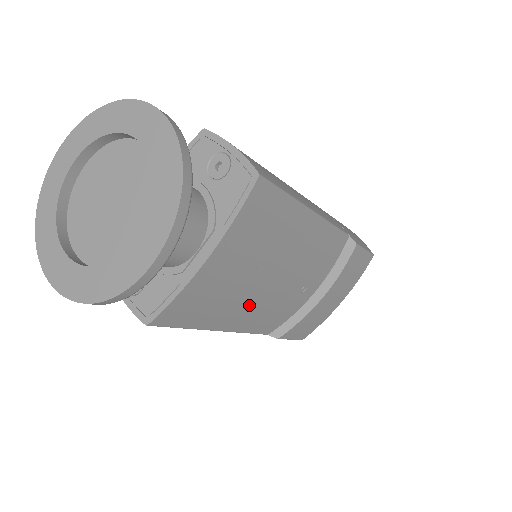
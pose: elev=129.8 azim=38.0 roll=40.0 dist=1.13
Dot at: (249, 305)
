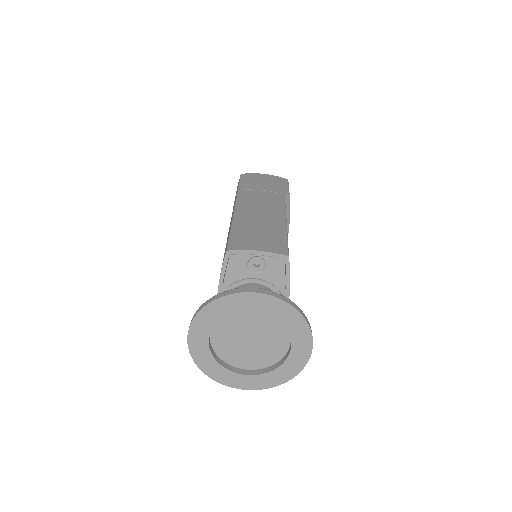
Dot at: occluded
